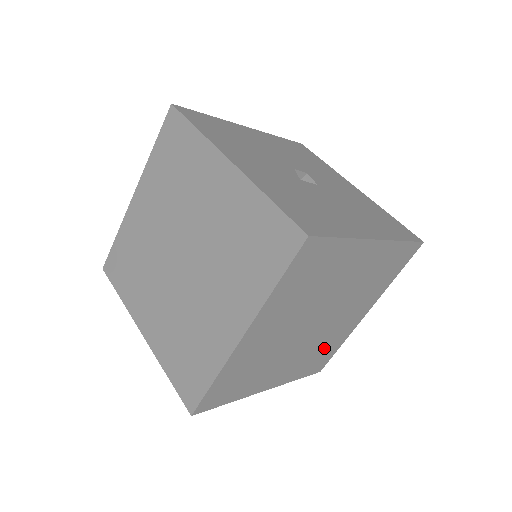
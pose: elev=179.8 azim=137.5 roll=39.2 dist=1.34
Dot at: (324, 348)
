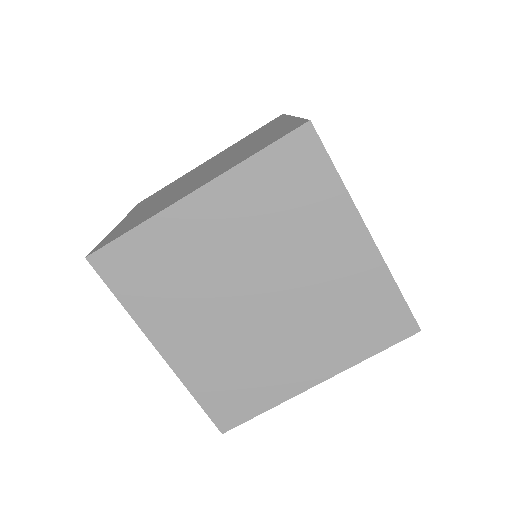
Dot at: occluded
